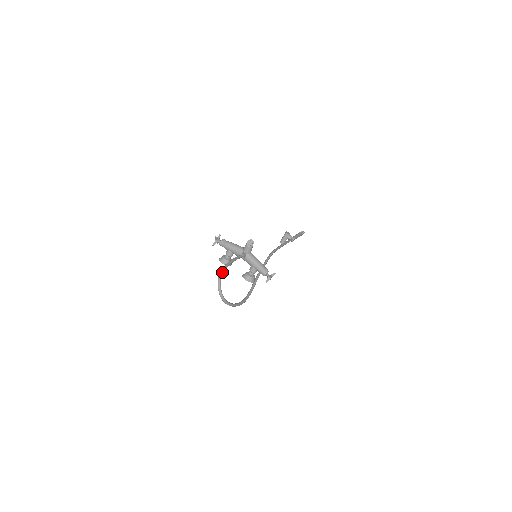
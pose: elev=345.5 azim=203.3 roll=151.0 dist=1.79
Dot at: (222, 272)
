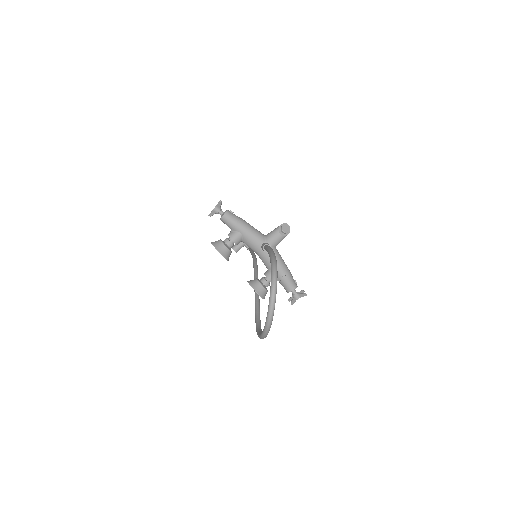
Dot at: occluded
